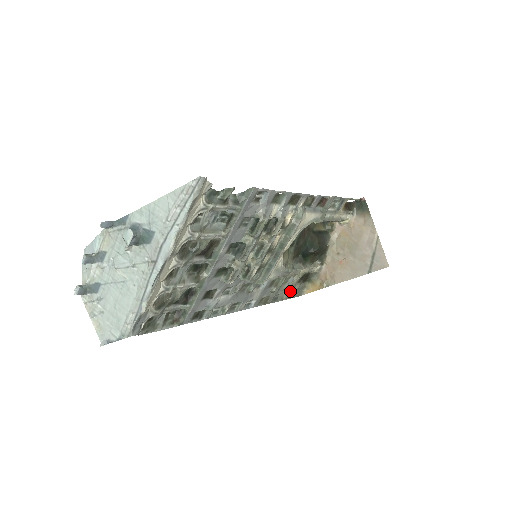
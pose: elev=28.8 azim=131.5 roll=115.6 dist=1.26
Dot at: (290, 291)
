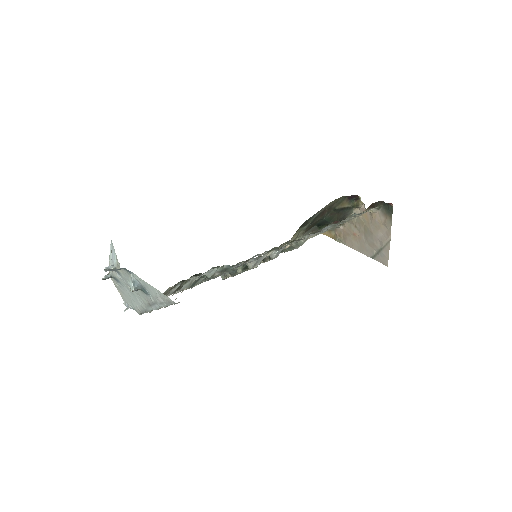
Dot at: occluded
